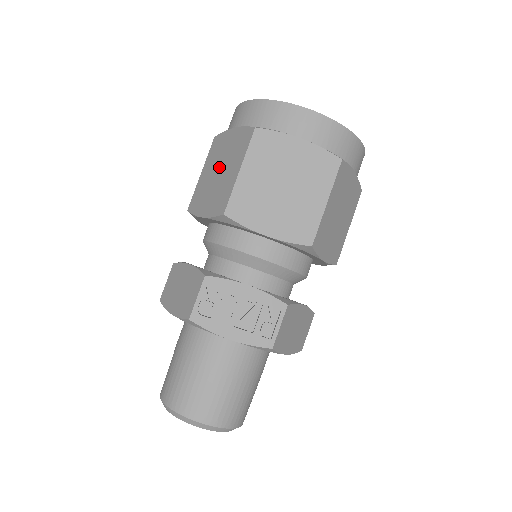
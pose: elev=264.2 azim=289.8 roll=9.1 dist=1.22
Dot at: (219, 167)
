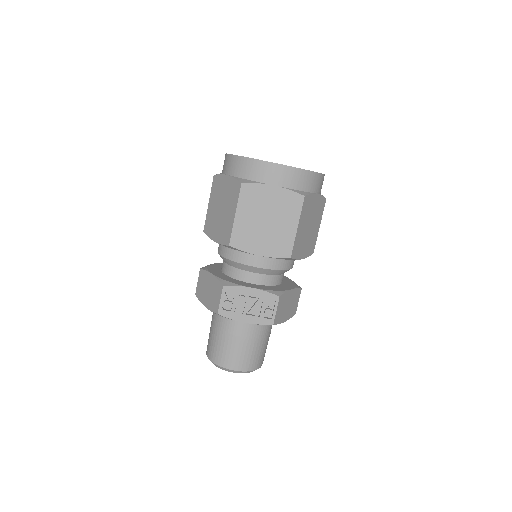
Dot at: (221, 205)
